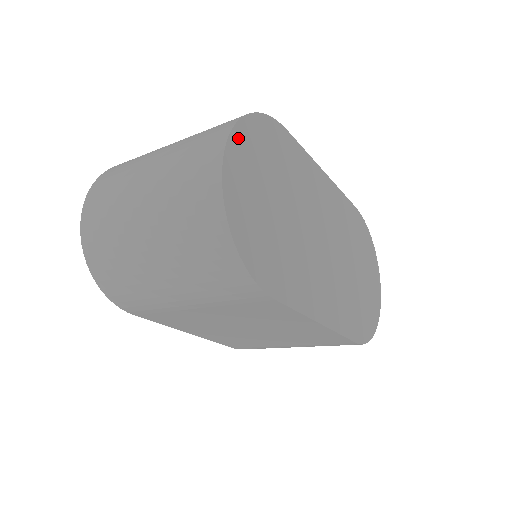
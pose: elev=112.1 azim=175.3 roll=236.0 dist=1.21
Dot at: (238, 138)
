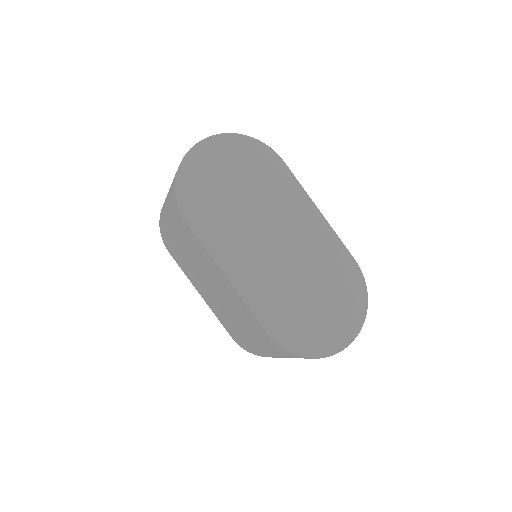
Dot at: (224, 140)
